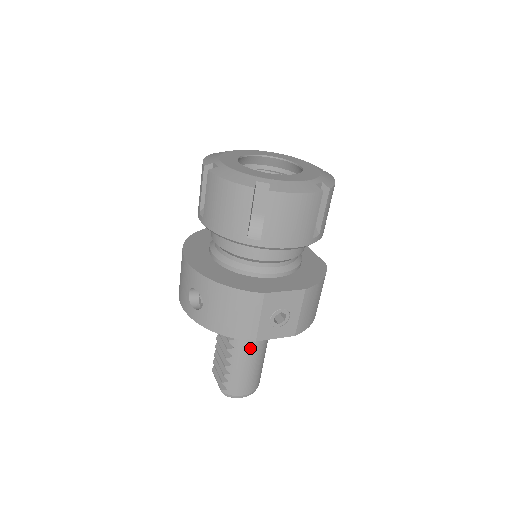
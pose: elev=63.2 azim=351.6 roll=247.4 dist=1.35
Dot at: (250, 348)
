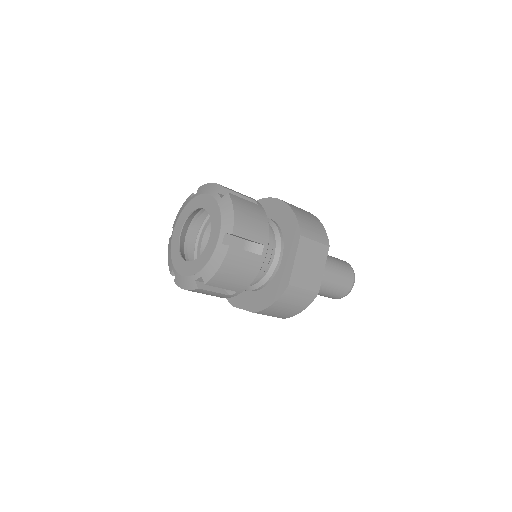
Dot at: occluded
